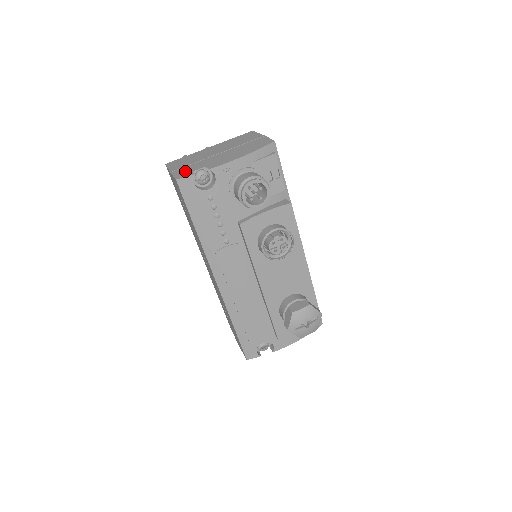
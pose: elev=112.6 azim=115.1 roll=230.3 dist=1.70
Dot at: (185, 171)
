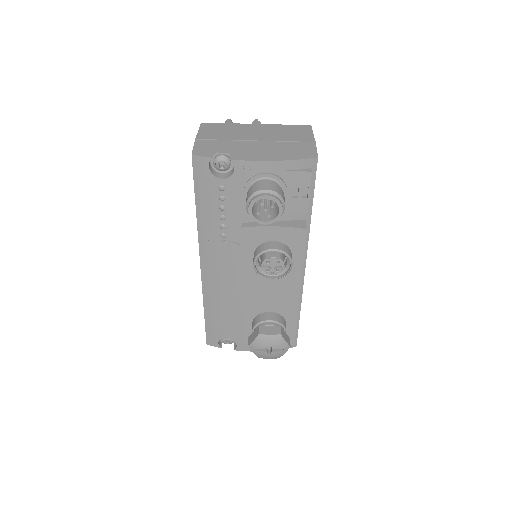
Dot at: (208, 147)
